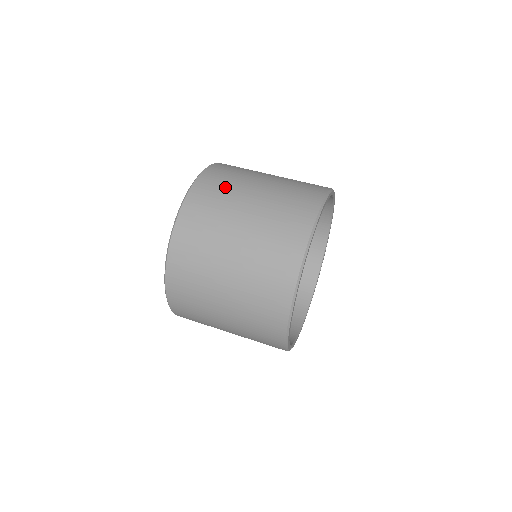
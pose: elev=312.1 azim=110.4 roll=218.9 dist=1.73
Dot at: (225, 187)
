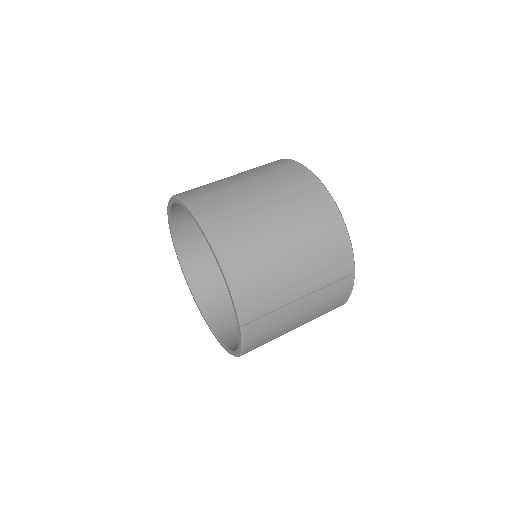
Dot at: occluded
